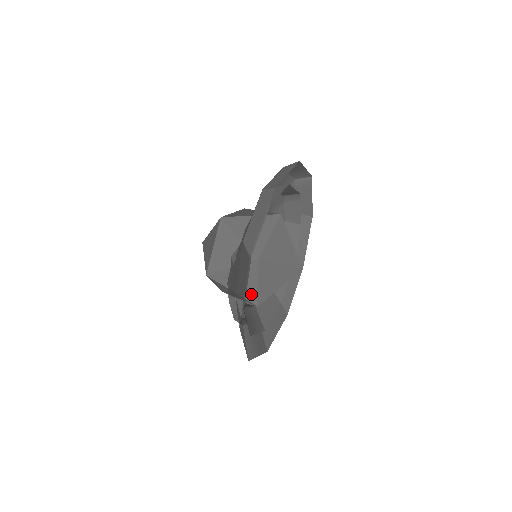
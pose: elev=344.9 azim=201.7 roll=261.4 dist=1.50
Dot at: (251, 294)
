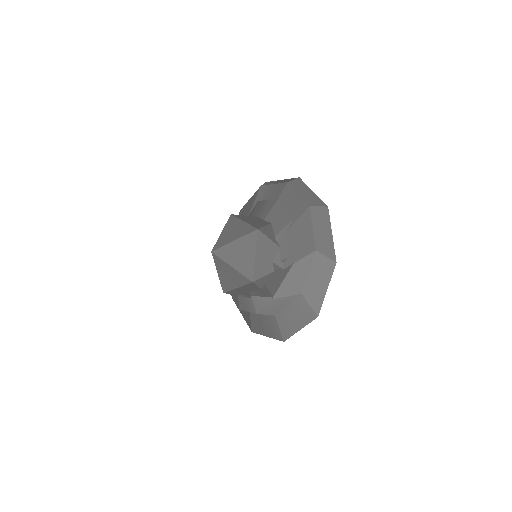
Dot at: occluded
